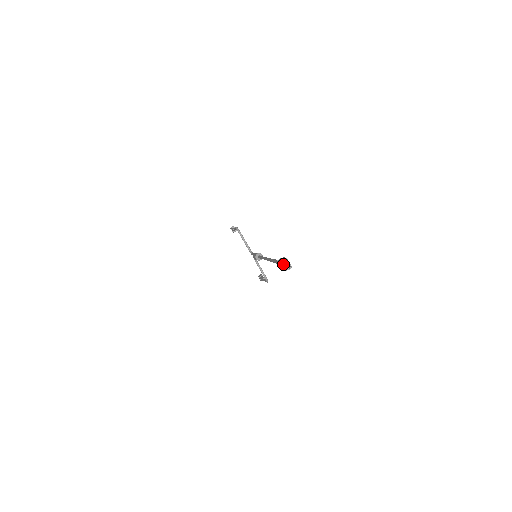
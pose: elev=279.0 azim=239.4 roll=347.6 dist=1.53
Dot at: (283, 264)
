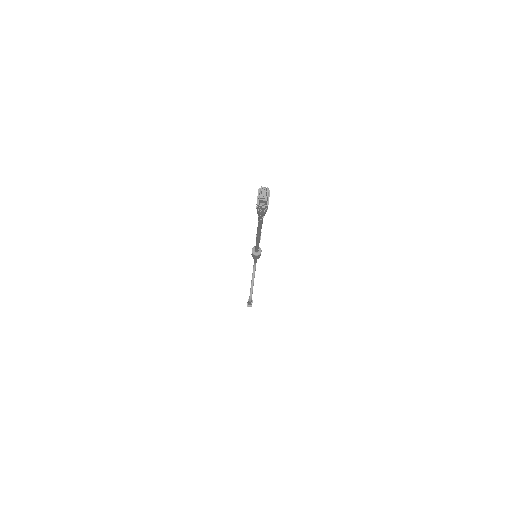
Dot at: (260, 193)
